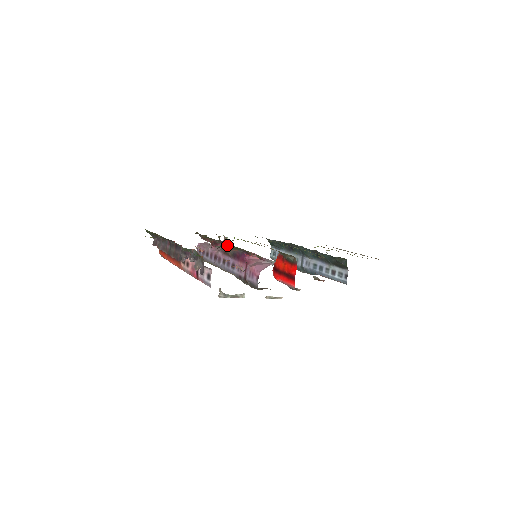
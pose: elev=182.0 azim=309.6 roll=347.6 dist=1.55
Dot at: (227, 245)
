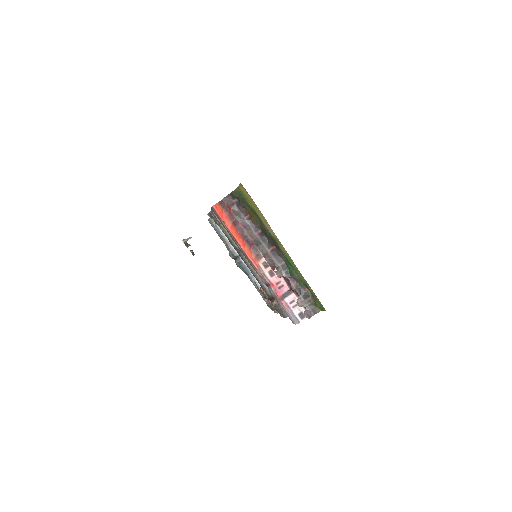
Dot at: occluded
